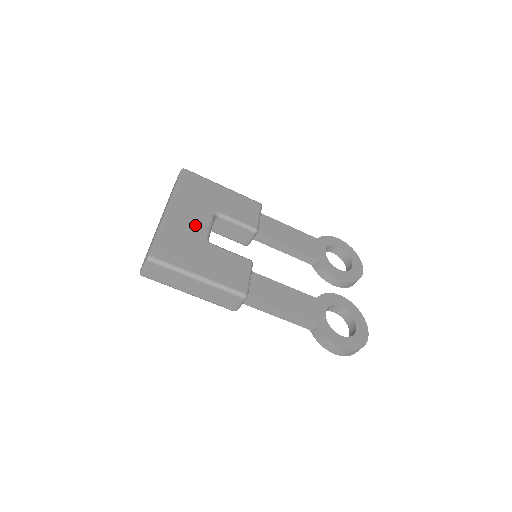
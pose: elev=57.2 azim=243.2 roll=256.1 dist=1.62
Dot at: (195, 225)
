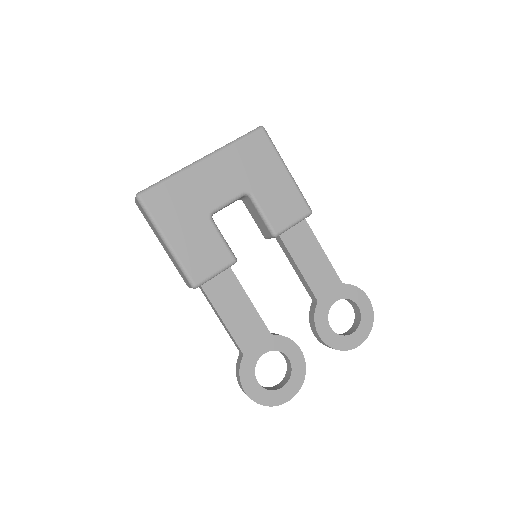
Dot at: (213, 192)
